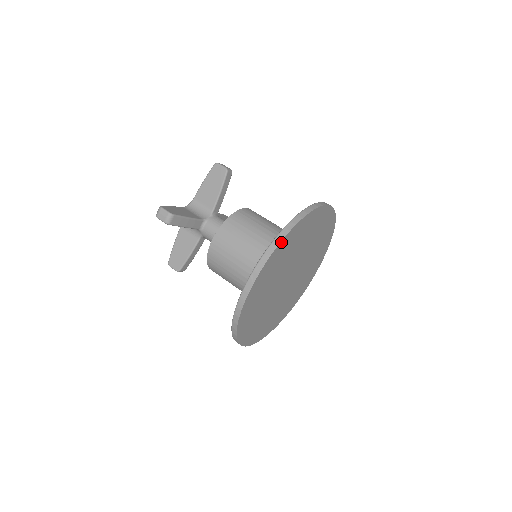
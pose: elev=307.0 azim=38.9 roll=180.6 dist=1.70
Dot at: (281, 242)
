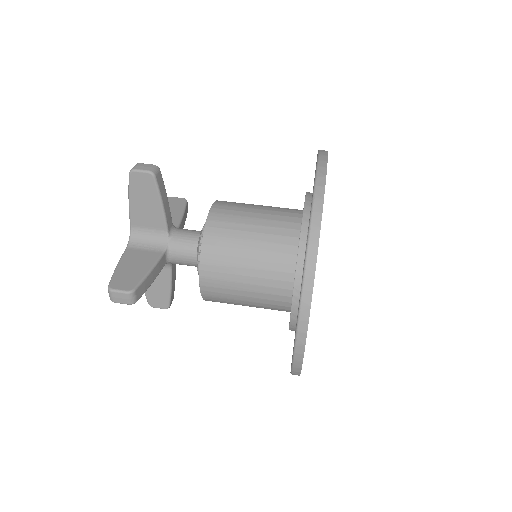
Dot at: (313, 280)
